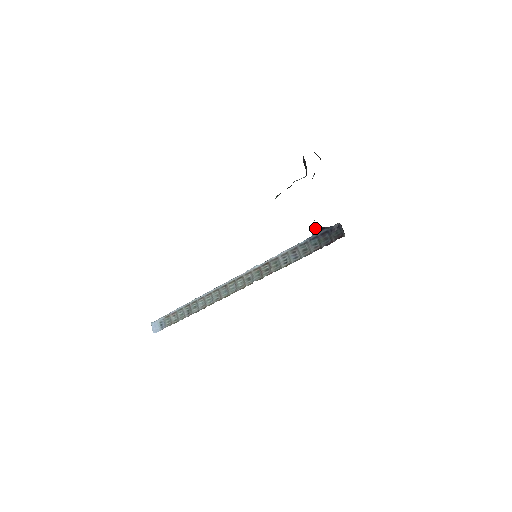
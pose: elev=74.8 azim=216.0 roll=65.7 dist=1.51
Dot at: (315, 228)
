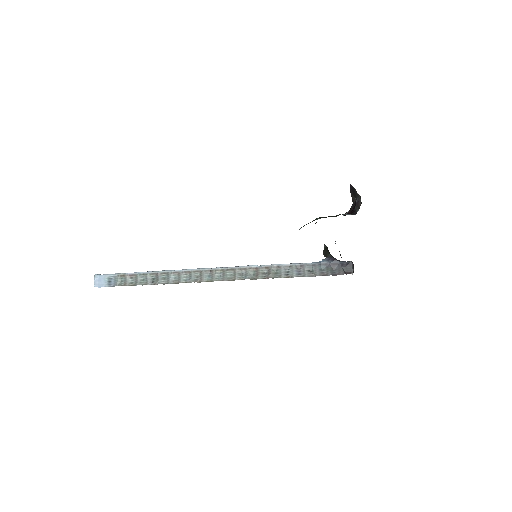
Dot at: (324, 255)
